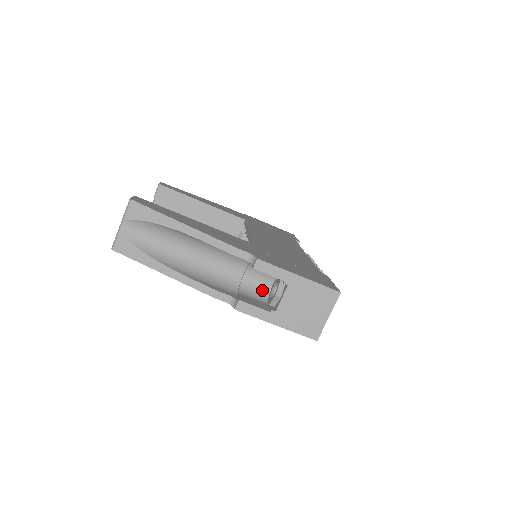
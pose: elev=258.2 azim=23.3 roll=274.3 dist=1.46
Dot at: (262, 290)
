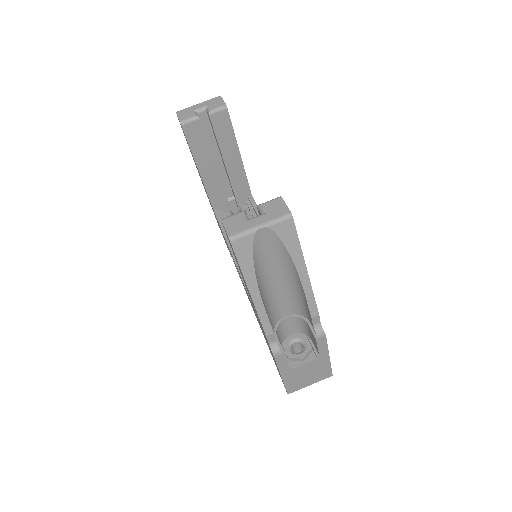
Dot at: (284, 334)
